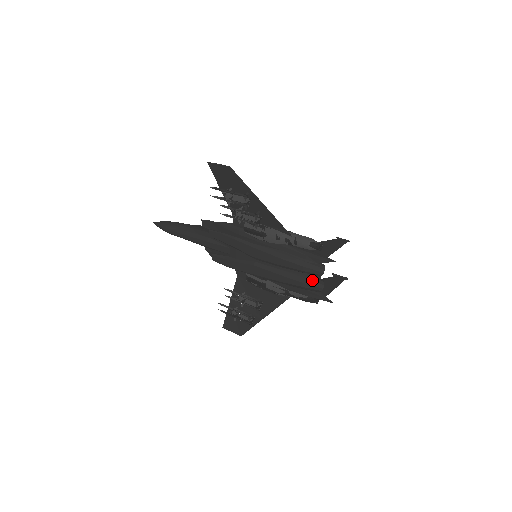
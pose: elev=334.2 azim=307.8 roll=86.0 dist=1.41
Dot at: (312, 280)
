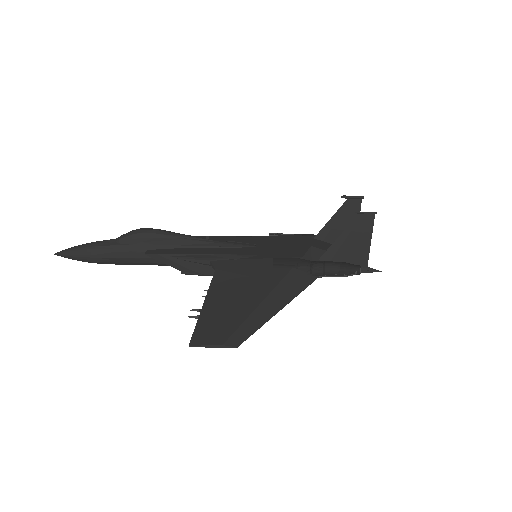
Dot at: occluded
